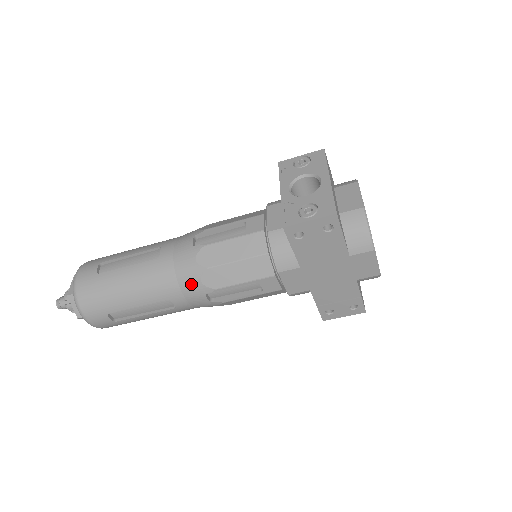
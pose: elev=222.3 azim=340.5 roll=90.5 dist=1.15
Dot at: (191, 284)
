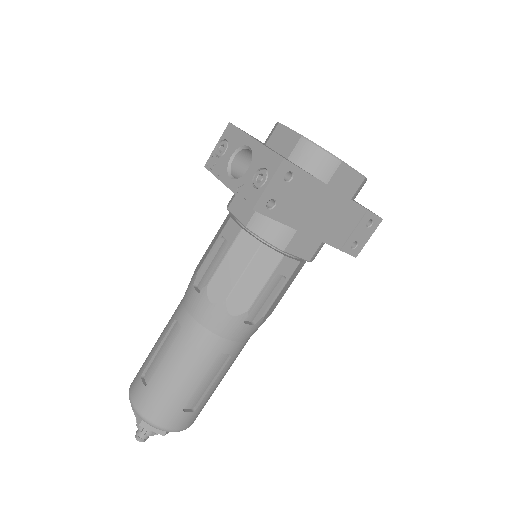
Dot at: (225, 325)
